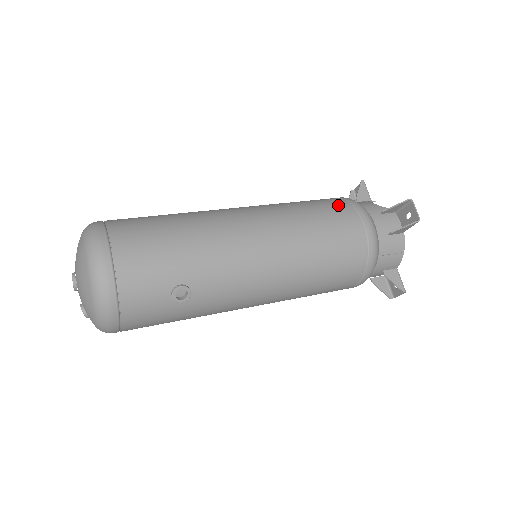
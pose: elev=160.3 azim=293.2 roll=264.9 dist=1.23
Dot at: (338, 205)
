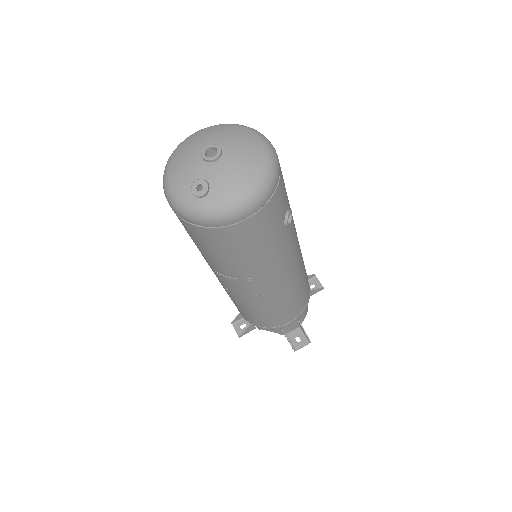
Dot at: occluded
